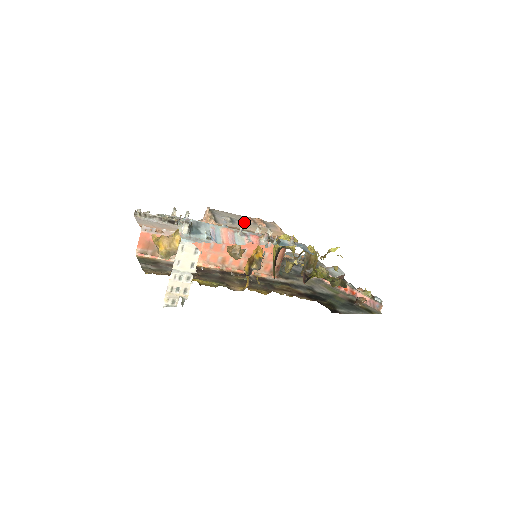
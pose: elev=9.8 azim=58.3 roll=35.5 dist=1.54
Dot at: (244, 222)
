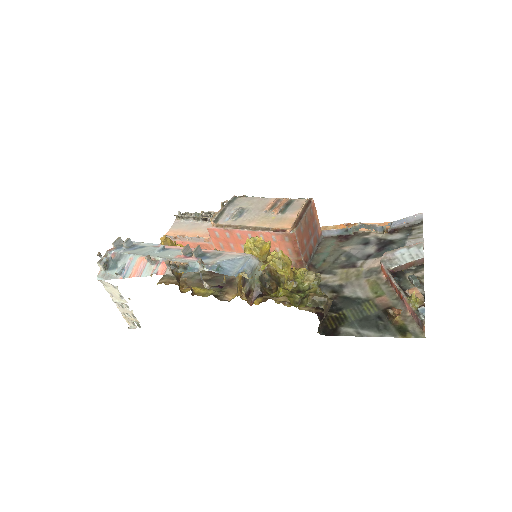
Dot at: (255, 212)
